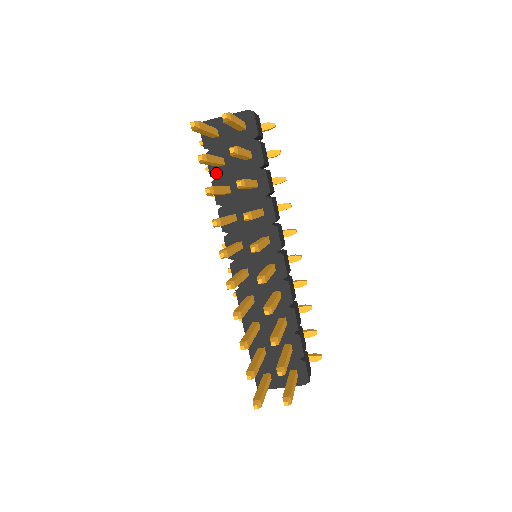
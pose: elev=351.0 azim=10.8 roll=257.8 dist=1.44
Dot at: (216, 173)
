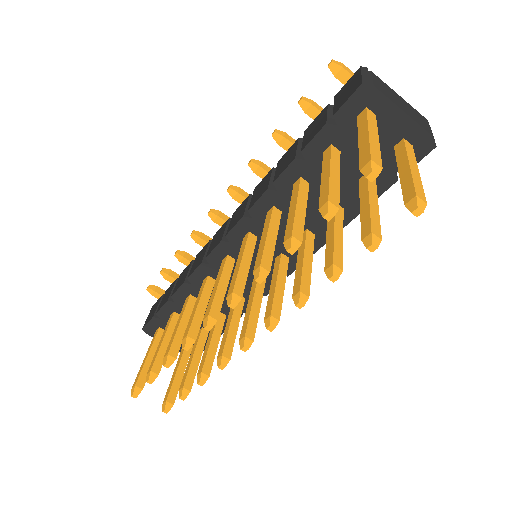
Dot at: (312, 156)
